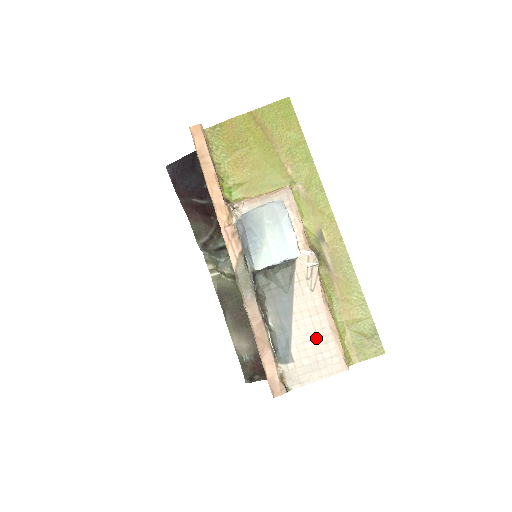
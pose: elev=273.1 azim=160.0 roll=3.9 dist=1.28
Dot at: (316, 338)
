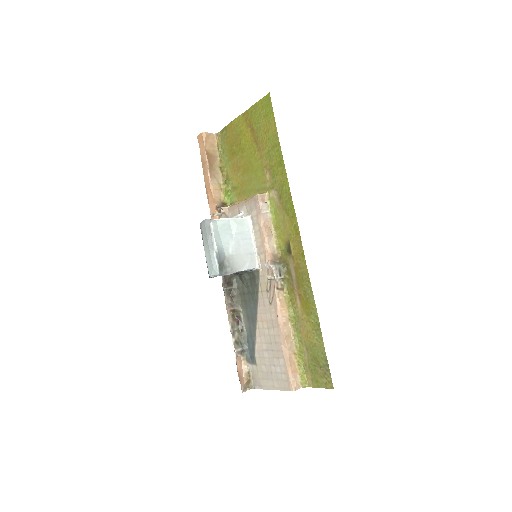
Dot at: (271, 350)
